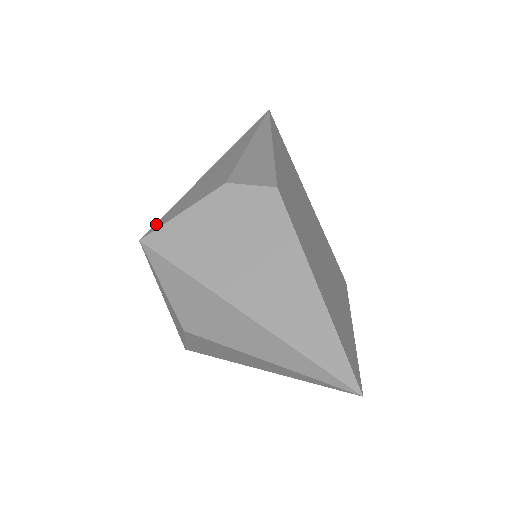
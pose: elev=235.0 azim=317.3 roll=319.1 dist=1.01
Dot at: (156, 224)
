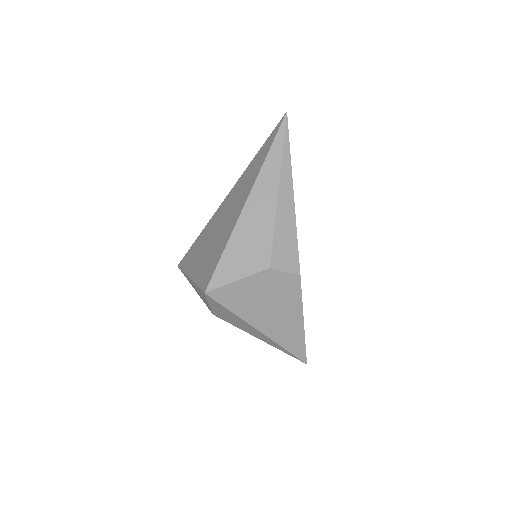
Dot at: (214, 278)
